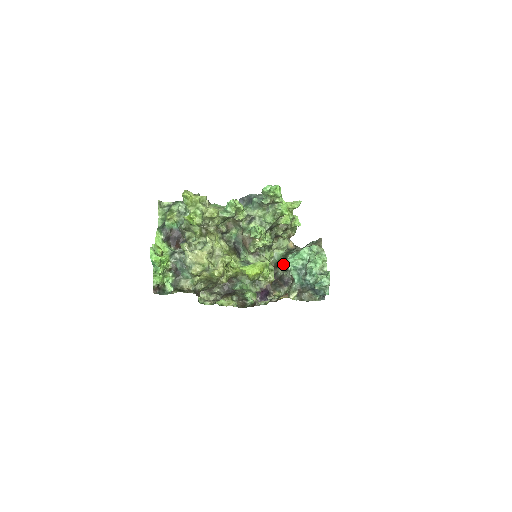
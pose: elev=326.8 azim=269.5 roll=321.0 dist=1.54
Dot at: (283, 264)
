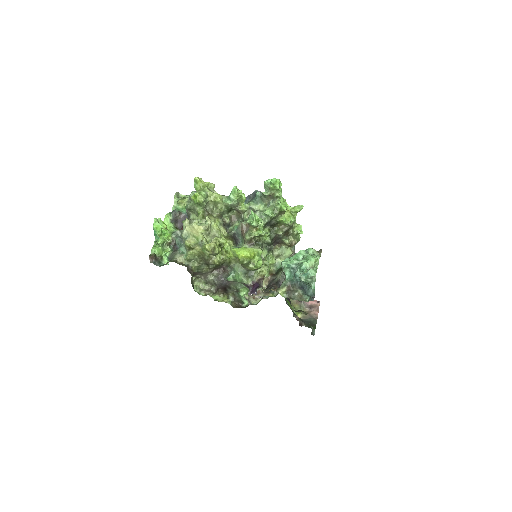
Dot at: (282, 270)
